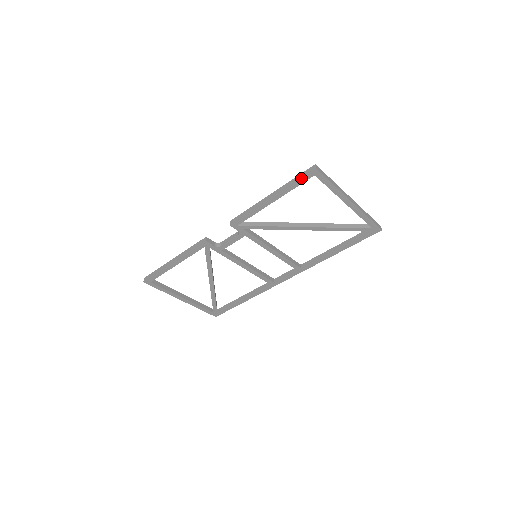
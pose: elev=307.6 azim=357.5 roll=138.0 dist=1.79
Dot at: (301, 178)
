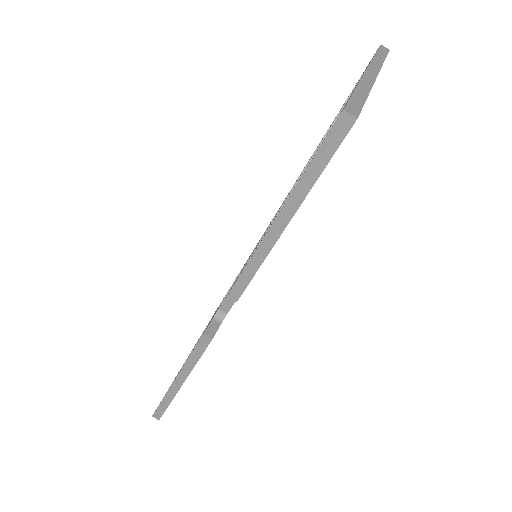
Dot at: (331, 157)
